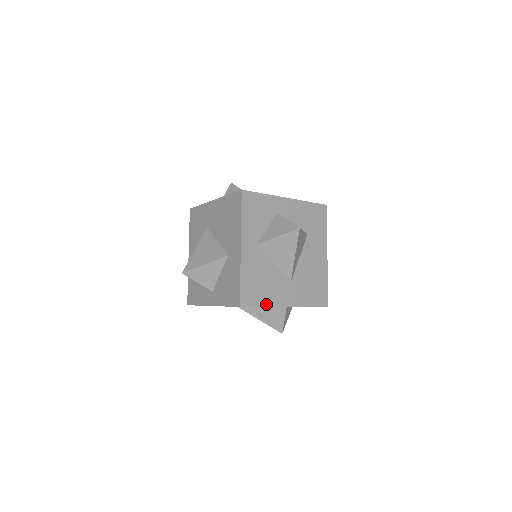
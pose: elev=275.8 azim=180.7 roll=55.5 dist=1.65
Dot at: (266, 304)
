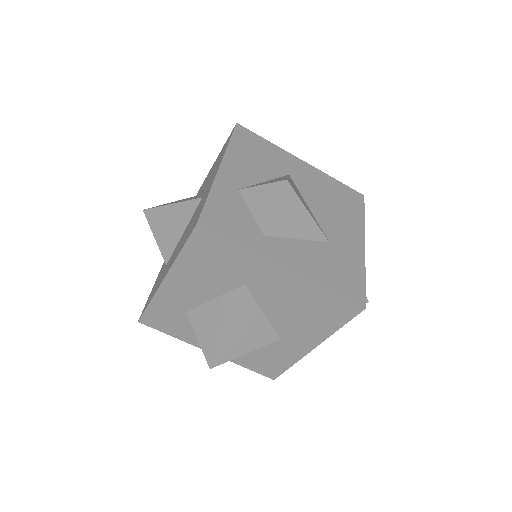
Dot at: occluded
